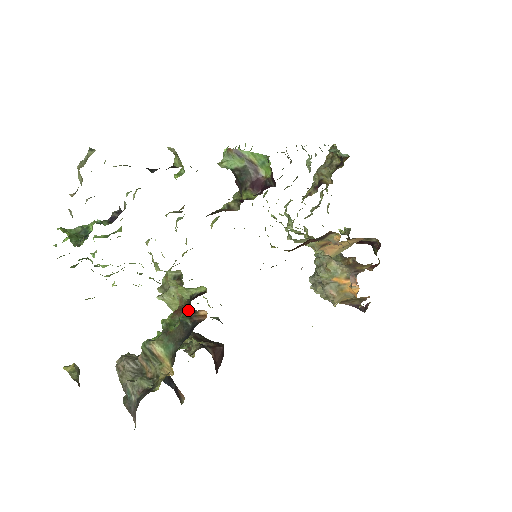
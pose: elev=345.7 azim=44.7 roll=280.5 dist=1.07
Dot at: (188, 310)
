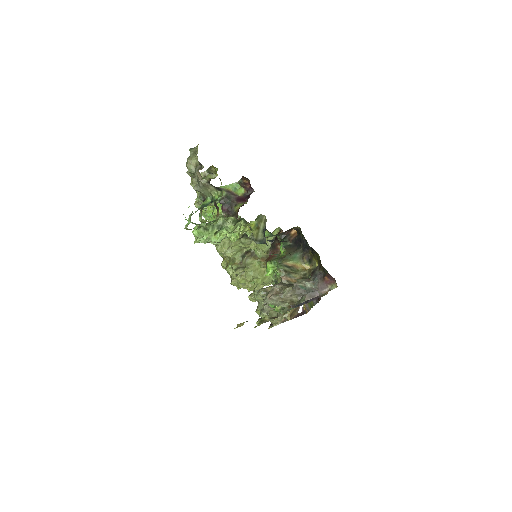
Dot at: (283, 238)
